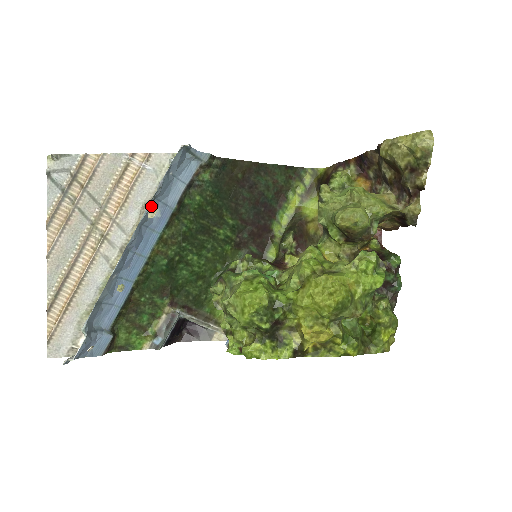
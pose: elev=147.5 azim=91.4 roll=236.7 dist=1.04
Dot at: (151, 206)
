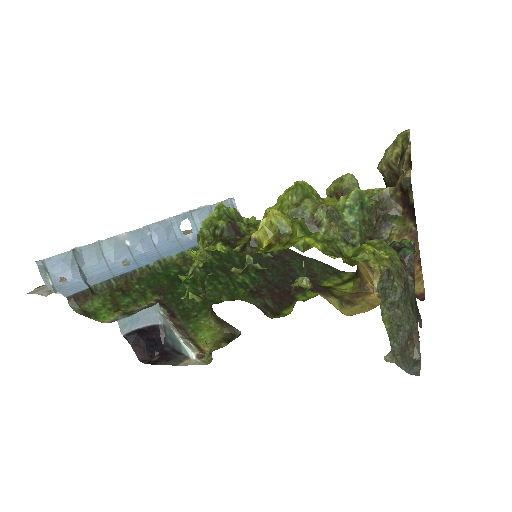
Dot at: occluded
